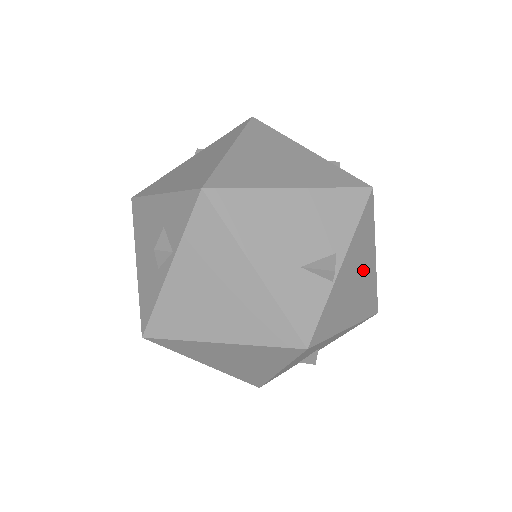
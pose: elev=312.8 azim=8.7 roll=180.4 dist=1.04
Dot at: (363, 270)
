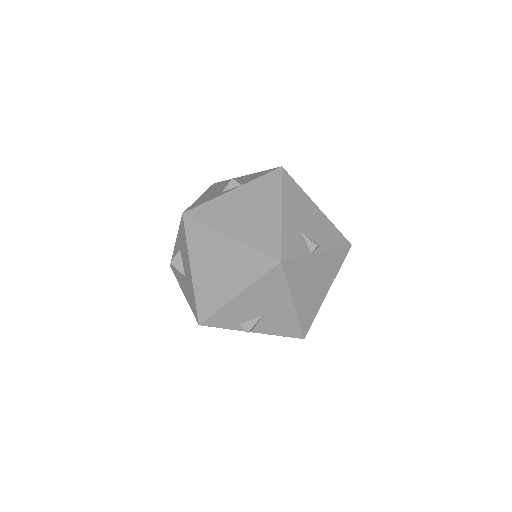
Dot at: (321, 284)
